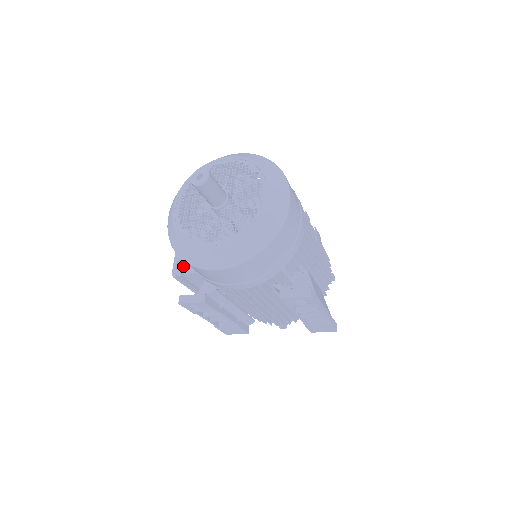
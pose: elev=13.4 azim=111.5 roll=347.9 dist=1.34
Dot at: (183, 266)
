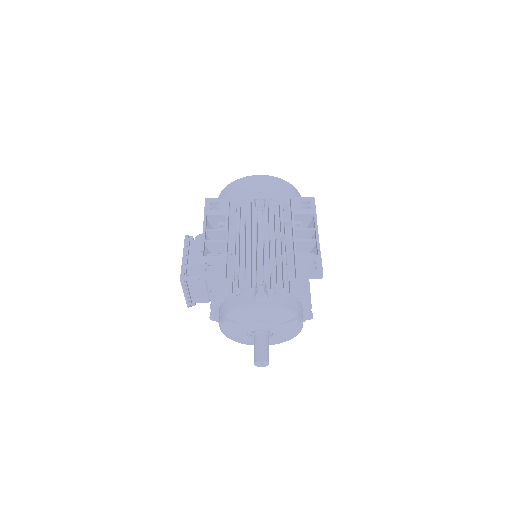
Dot at: occluded
